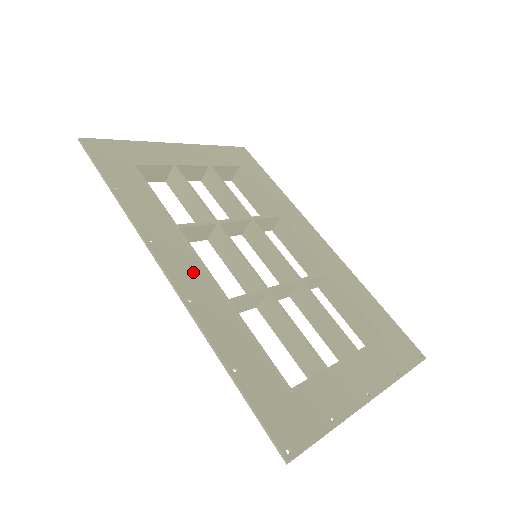
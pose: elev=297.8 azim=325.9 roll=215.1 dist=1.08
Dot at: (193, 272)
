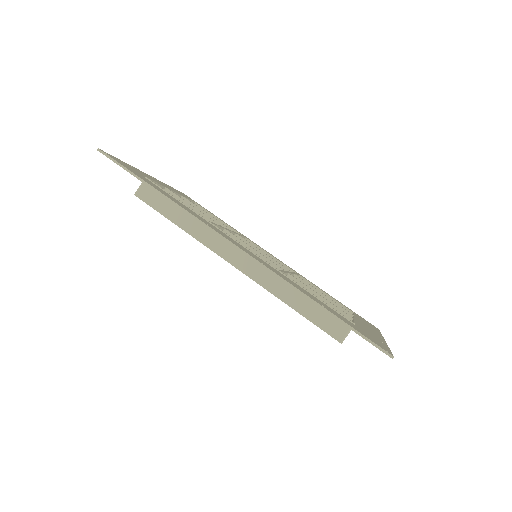
Dot at: (246, 250)
